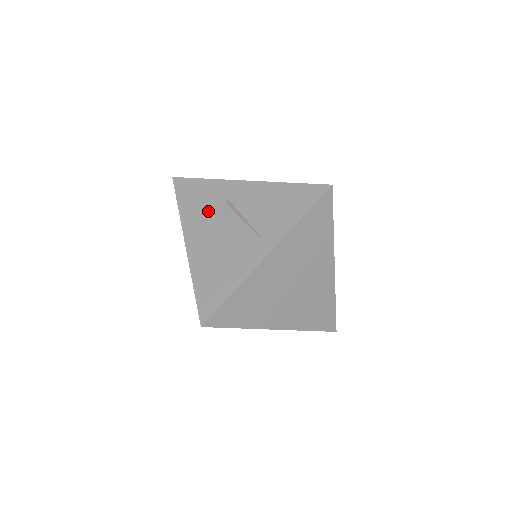
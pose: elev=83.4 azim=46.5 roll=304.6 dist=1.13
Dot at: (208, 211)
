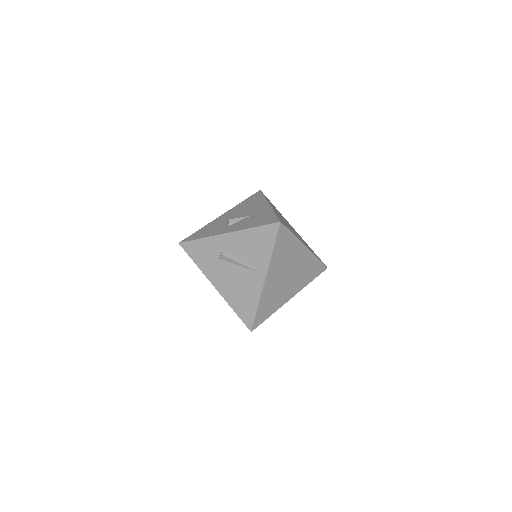
Dot at: (215, 261)
